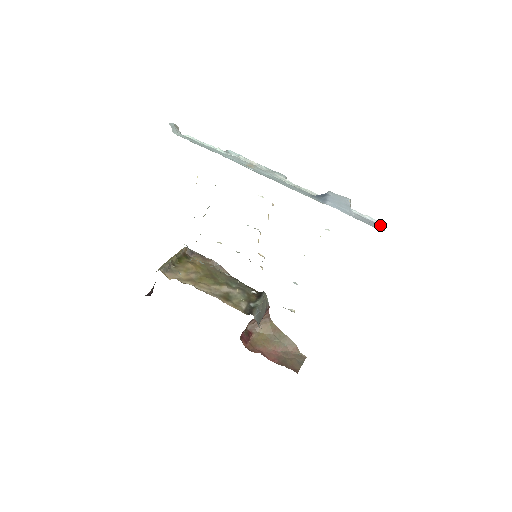
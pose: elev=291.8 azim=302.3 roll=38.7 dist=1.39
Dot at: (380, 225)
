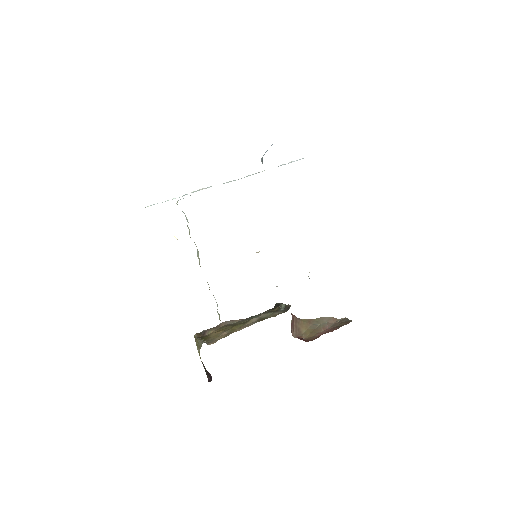
Dot at: occluded
